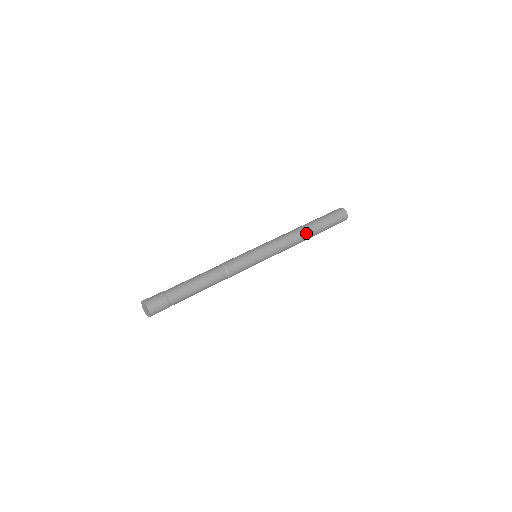
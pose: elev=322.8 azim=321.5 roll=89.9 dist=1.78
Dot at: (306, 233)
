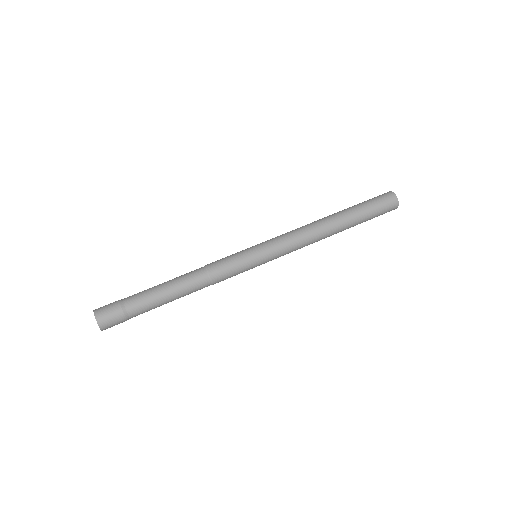
Dot at: (332, 232)
